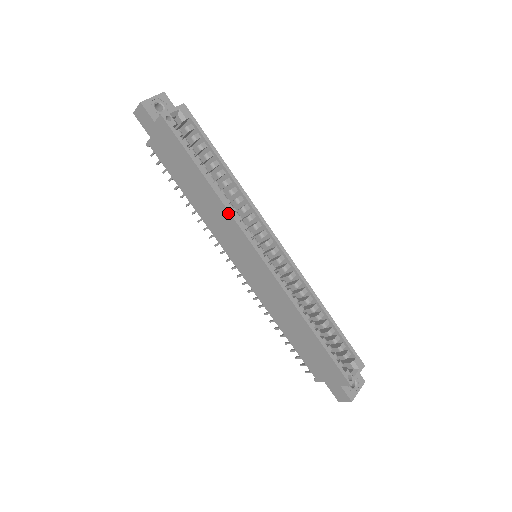
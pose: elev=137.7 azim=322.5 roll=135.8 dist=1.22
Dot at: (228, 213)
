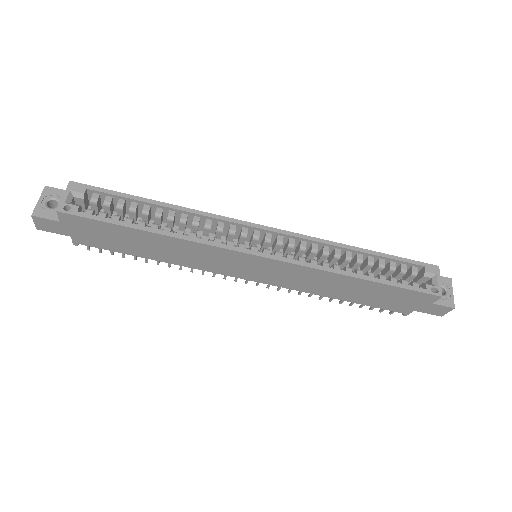
Dot at: (196, 244)
